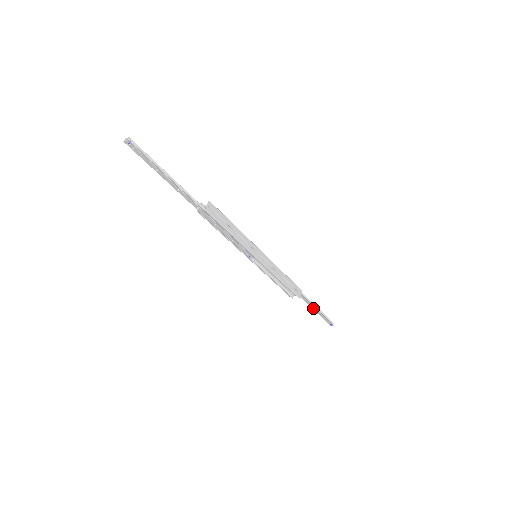
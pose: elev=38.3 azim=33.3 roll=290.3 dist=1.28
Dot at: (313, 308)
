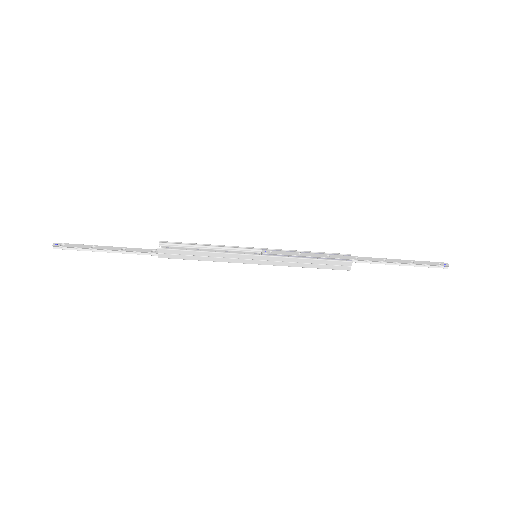
Dot at: (393, 263)
